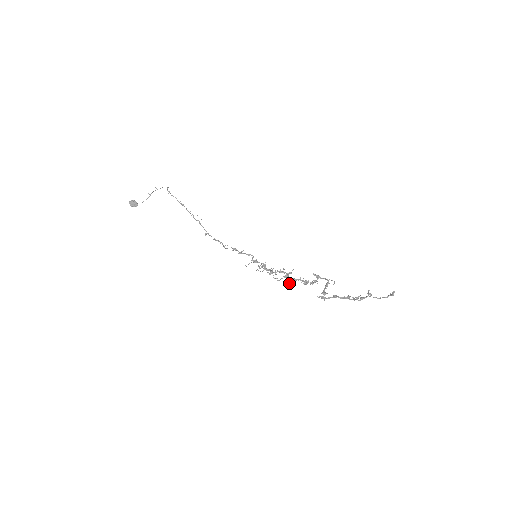
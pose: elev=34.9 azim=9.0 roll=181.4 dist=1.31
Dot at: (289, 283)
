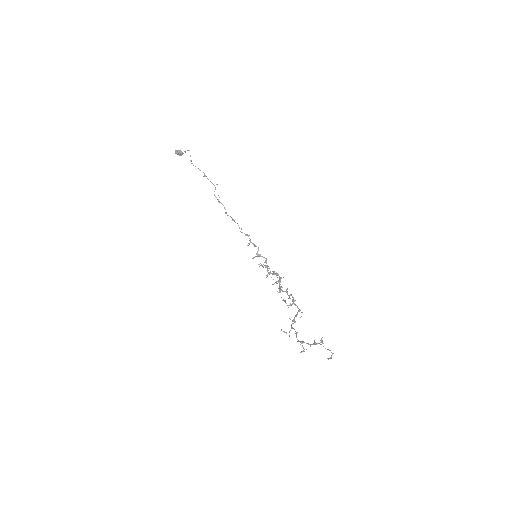
Dot at: occluded
